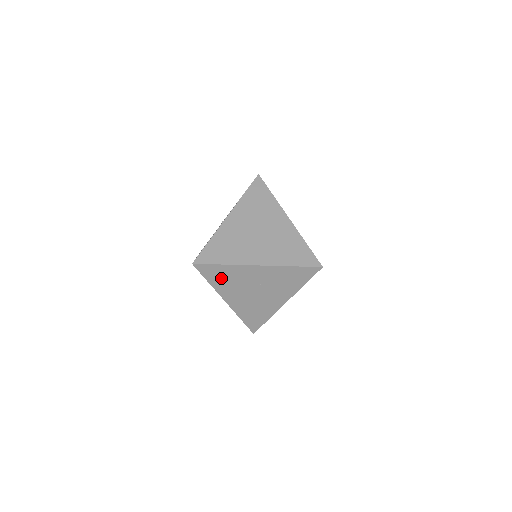
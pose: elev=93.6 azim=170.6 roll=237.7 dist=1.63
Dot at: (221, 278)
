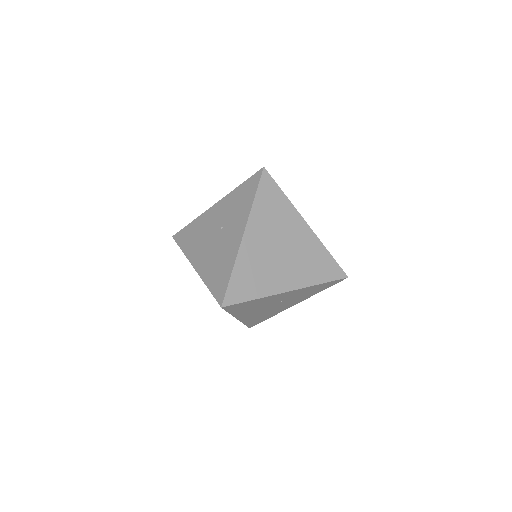
Dot at: (245, 308)
